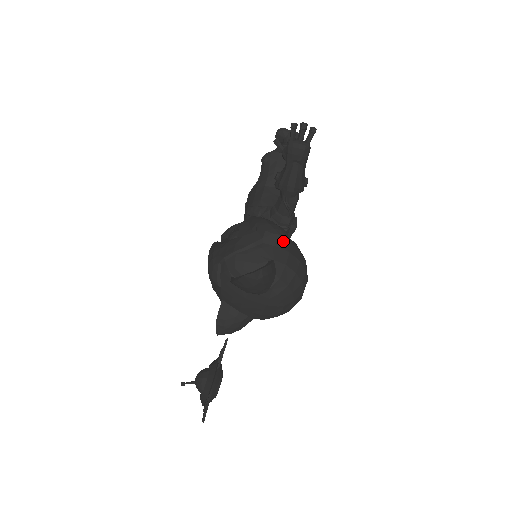
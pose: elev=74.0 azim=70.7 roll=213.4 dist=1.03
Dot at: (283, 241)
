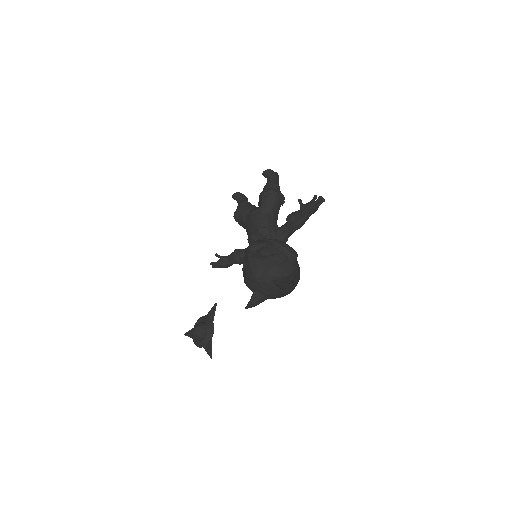
Dot at: occluded
